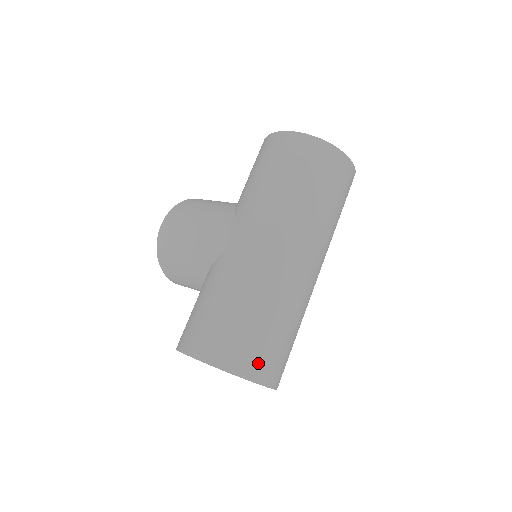
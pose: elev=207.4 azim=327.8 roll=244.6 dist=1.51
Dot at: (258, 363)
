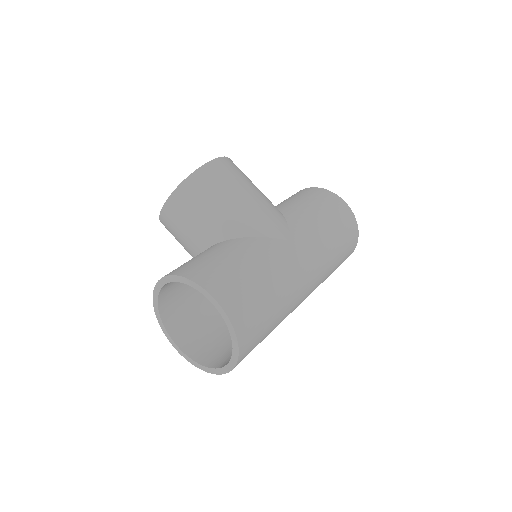
Dot at: (250, 346)
